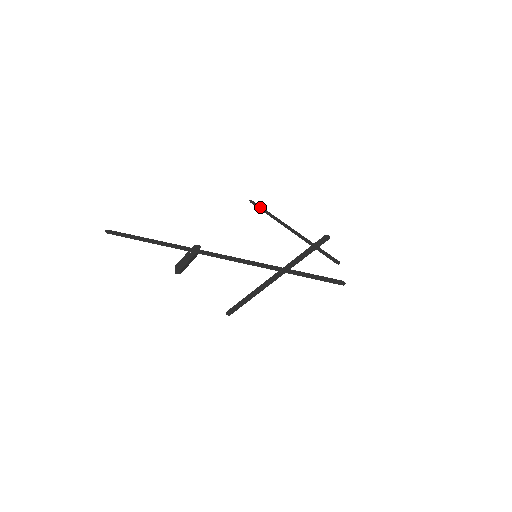
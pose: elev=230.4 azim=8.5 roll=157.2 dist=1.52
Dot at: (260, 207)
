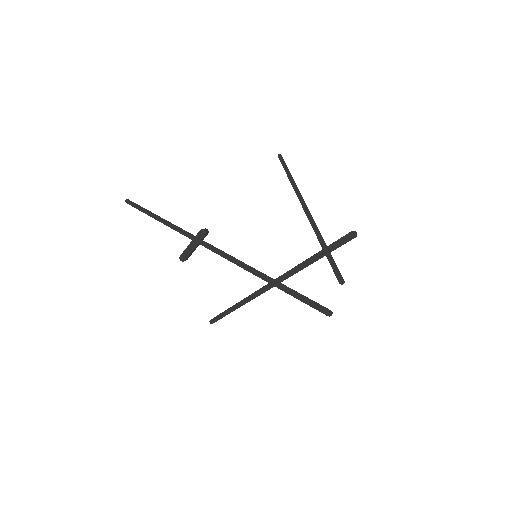
Dot at: (287, 171)
